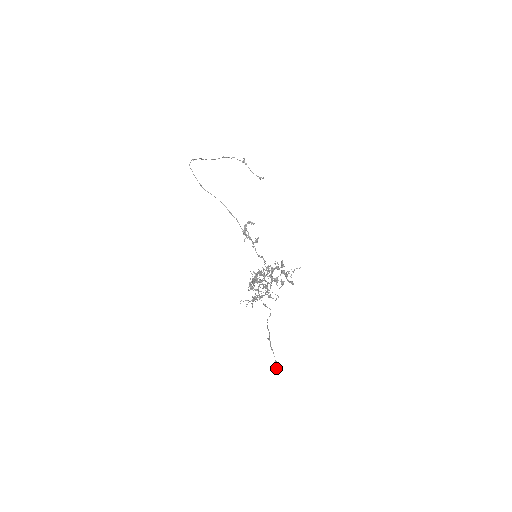
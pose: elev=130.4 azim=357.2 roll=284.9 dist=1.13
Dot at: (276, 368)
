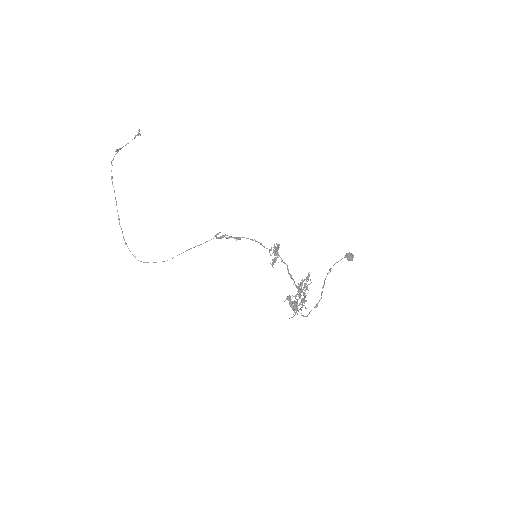
Dot at: occluded
